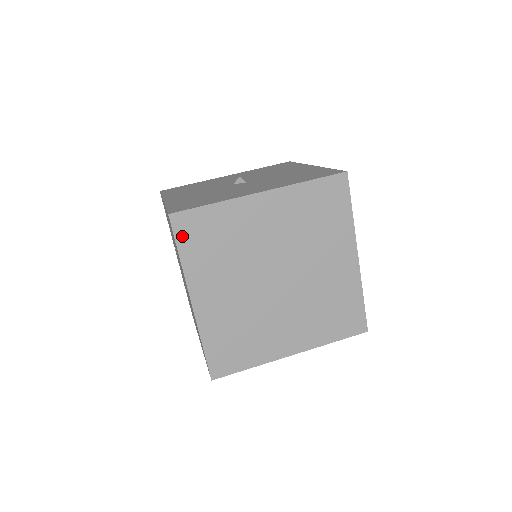
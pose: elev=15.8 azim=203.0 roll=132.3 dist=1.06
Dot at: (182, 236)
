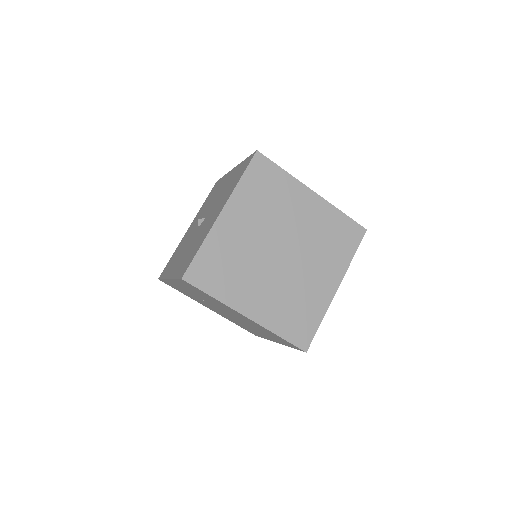
Dot at: (202, 284)
